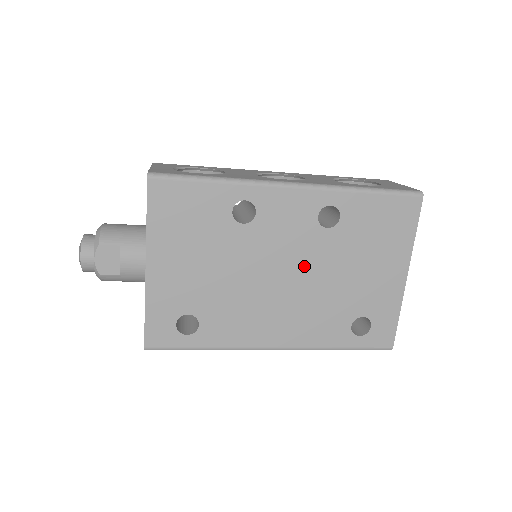
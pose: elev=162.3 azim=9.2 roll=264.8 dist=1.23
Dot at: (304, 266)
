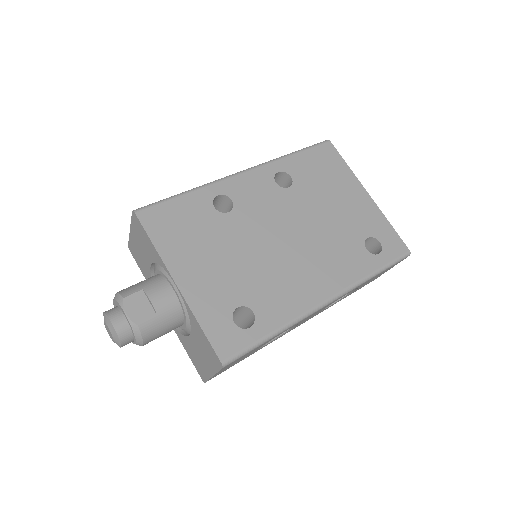
Dot at: (295, 221)
